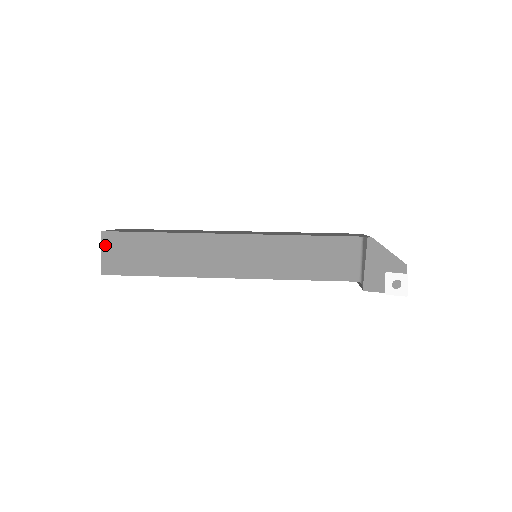
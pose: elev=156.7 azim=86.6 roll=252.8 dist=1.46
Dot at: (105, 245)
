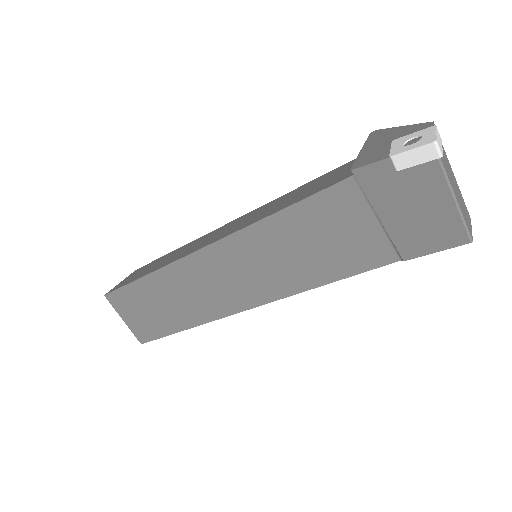
Dot at: (129, 276)
